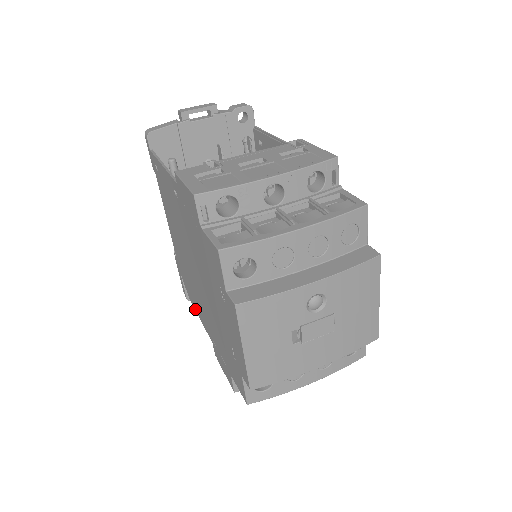
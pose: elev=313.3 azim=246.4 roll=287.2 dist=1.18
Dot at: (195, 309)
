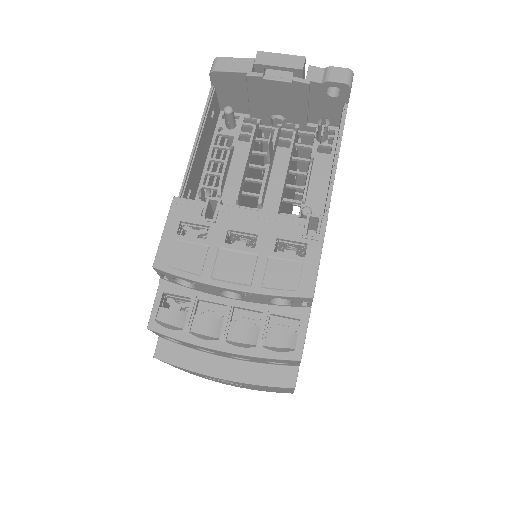
Dot at: occluded
